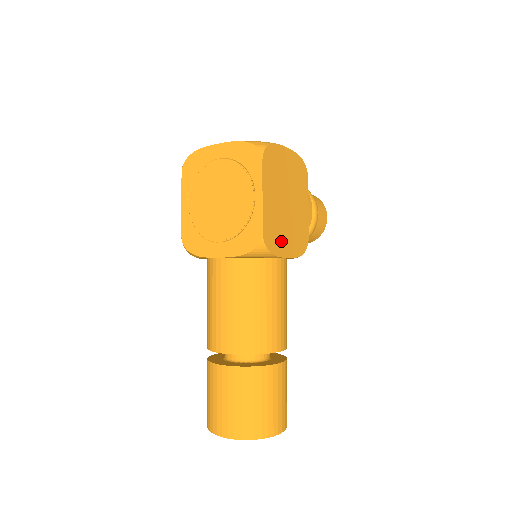
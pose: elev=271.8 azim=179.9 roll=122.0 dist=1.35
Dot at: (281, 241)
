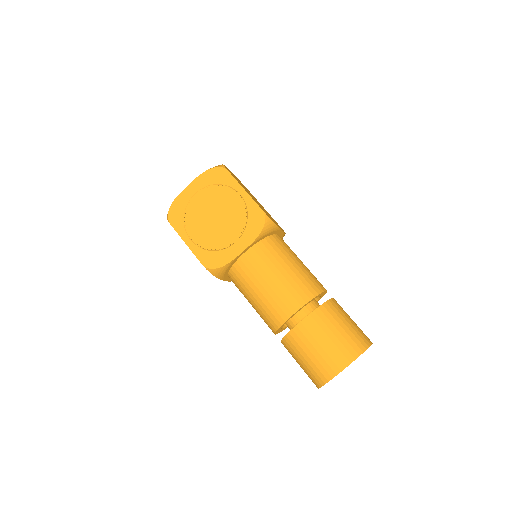
Dot at: occluded
